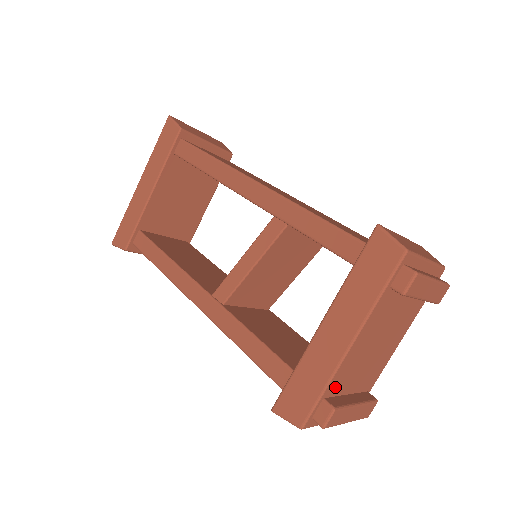
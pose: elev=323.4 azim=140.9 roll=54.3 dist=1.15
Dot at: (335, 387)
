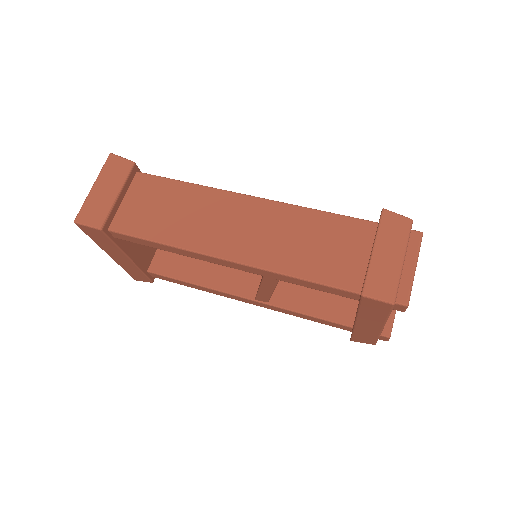
Dot at: occluded
